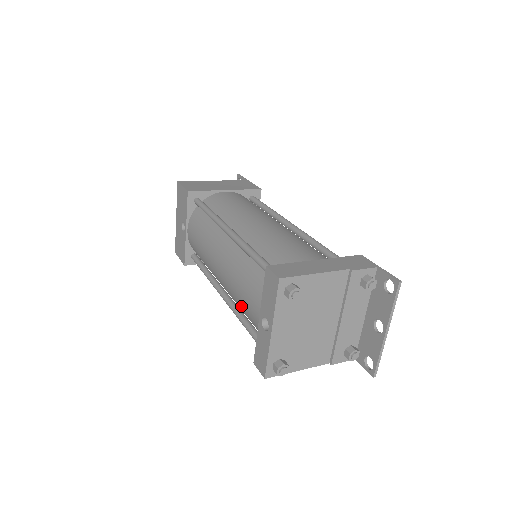
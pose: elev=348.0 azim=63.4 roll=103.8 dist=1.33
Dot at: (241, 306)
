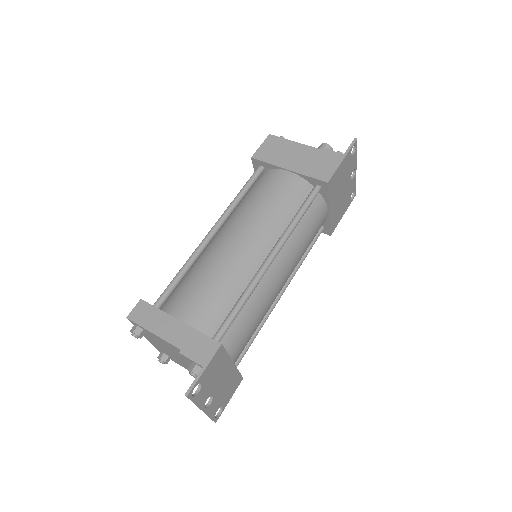
Dot at: occluded
